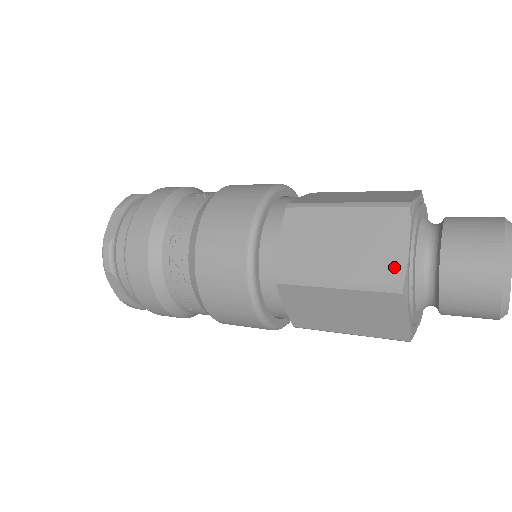
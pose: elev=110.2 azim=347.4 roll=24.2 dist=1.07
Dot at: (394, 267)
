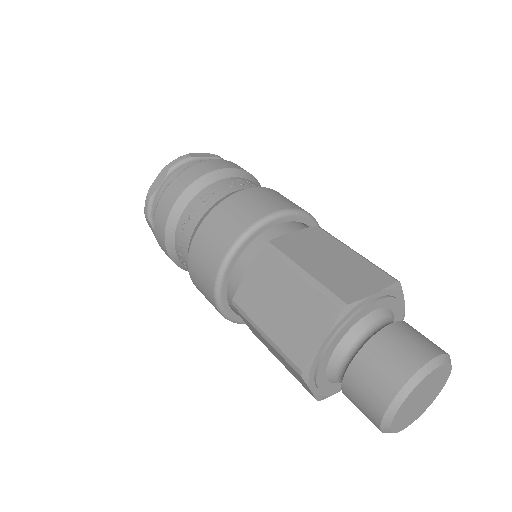
Dot at: (353, 293)
